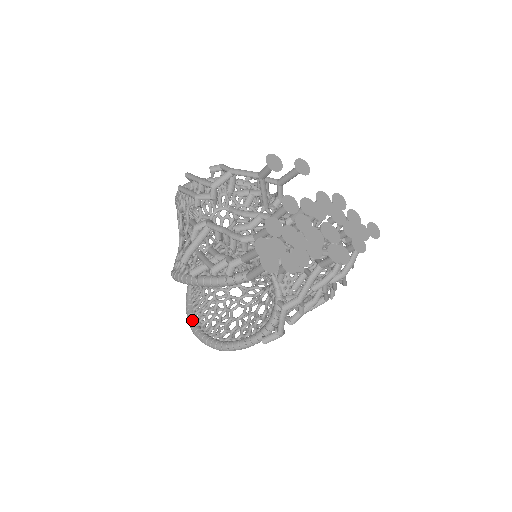
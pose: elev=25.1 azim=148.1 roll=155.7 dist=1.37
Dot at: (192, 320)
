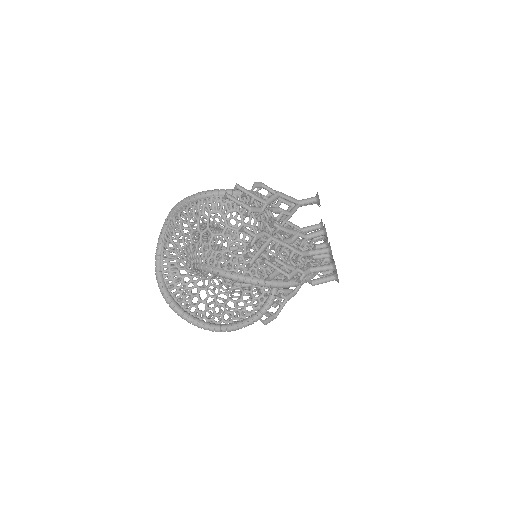
Dot at: (178, 306)
